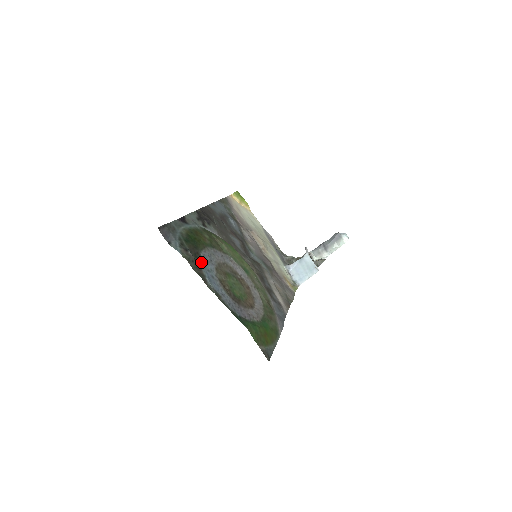
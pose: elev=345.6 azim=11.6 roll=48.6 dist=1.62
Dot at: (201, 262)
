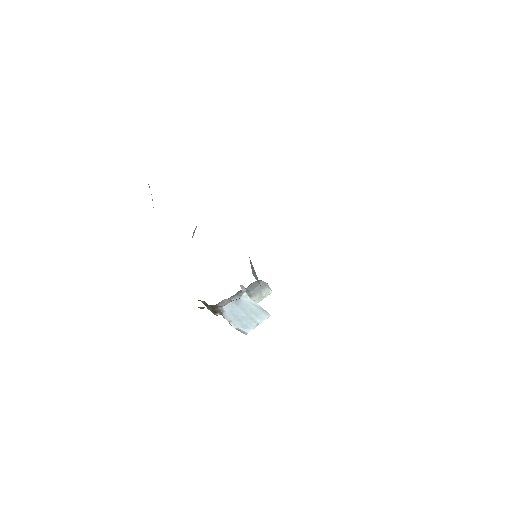
Dot at: occluded
